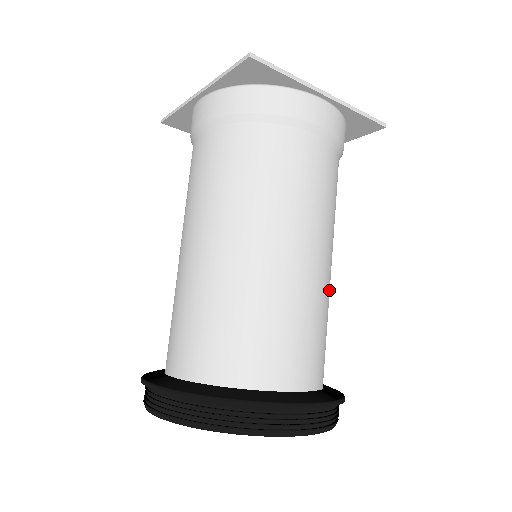
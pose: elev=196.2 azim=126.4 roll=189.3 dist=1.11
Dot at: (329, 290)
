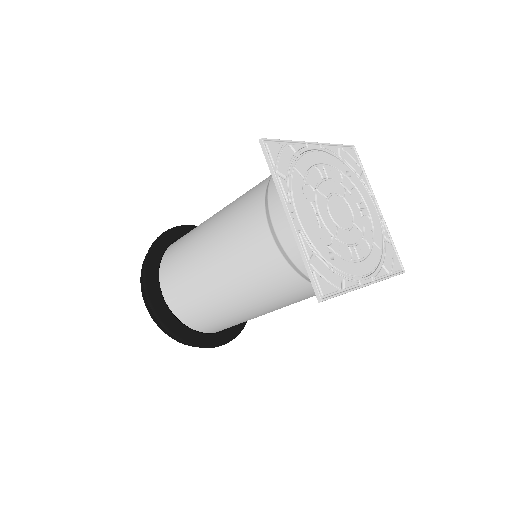
Dot at: occluded
